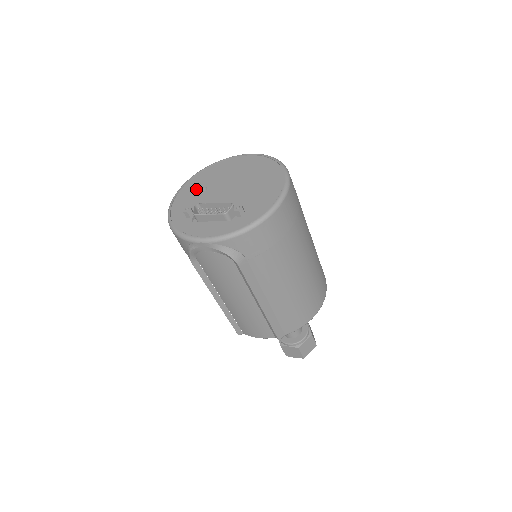
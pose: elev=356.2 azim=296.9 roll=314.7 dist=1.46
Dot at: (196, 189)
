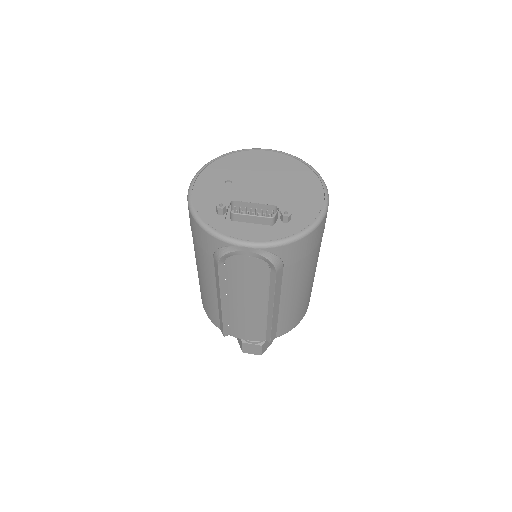
Dot at: (218, 181)
